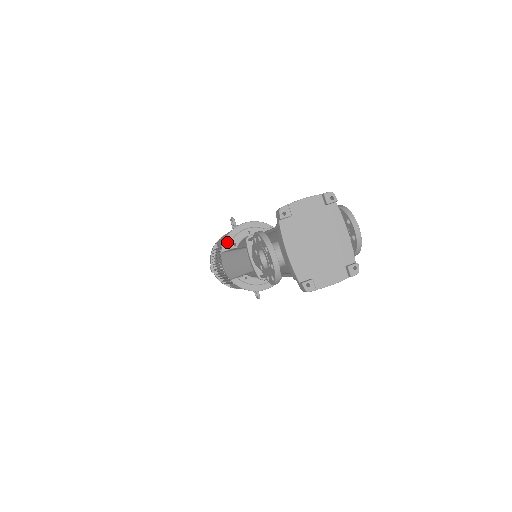
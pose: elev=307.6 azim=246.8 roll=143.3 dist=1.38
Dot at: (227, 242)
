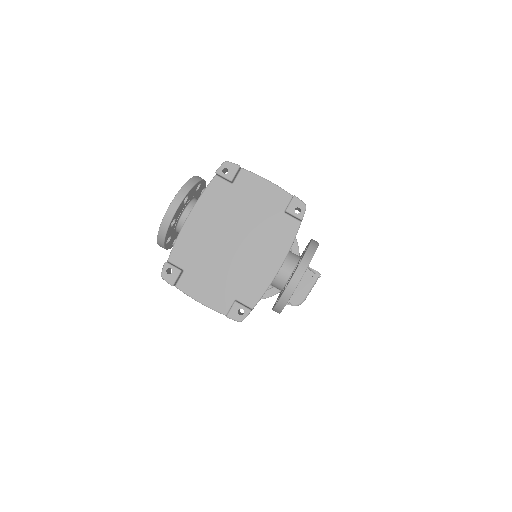
Dot at: occluded
